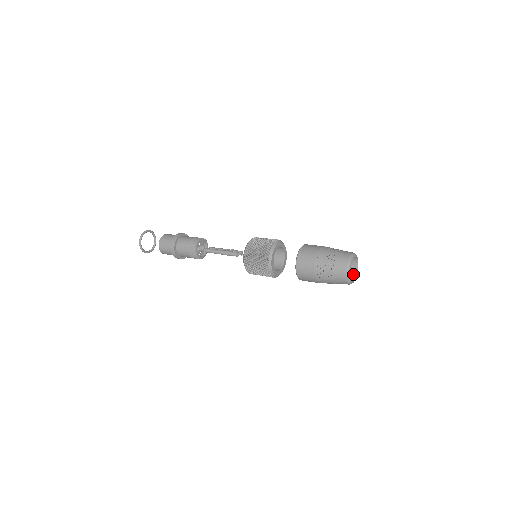
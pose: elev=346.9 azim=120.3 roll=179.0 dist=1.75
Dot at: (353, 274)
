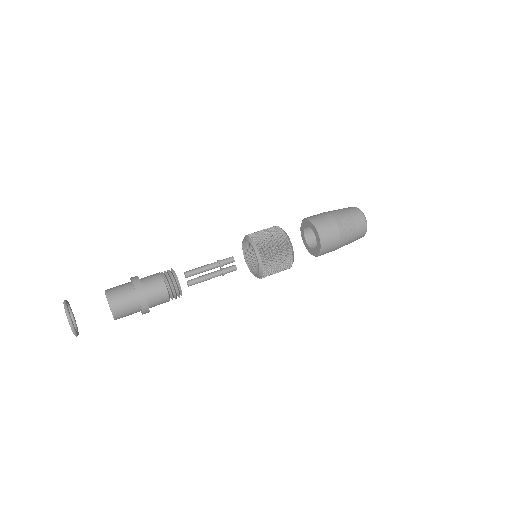
Dot at: occluded
